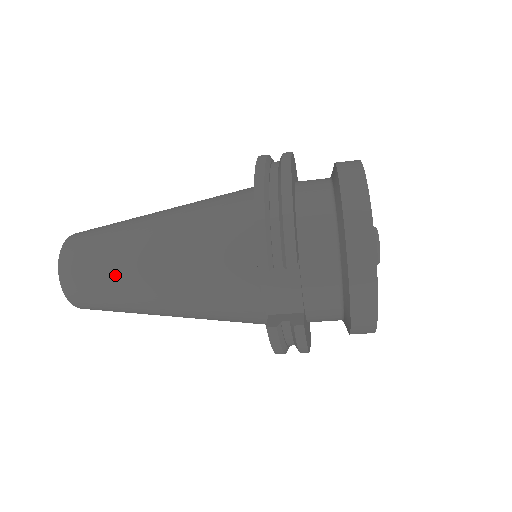
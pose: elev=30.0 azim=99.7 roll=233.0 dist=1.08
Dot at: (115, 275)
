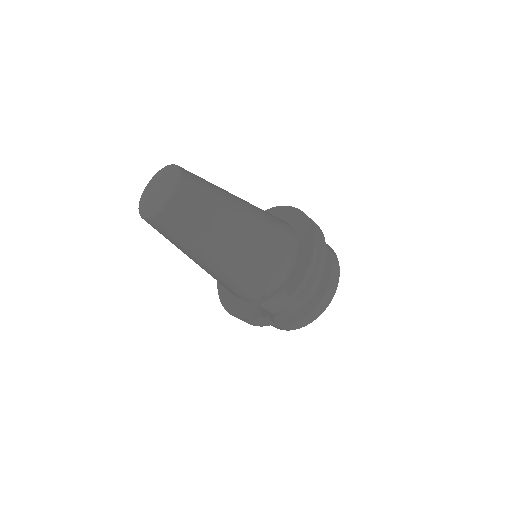
Dot at: (206, 233)
